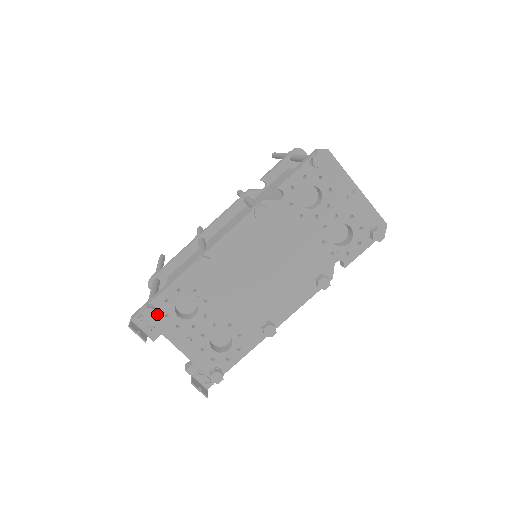
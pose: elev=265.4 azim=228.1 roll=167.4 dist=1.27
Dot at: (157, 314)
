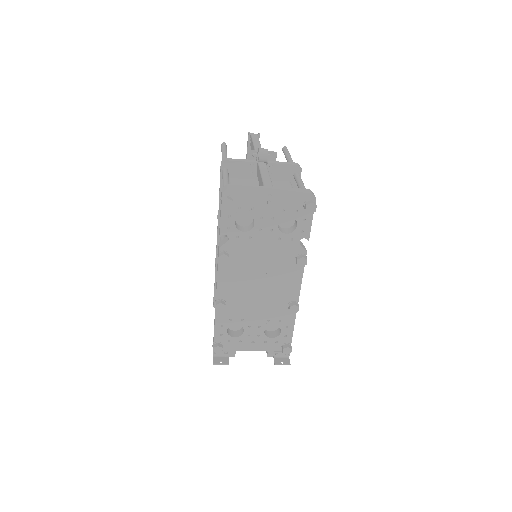
Dot at: (223, 344)
